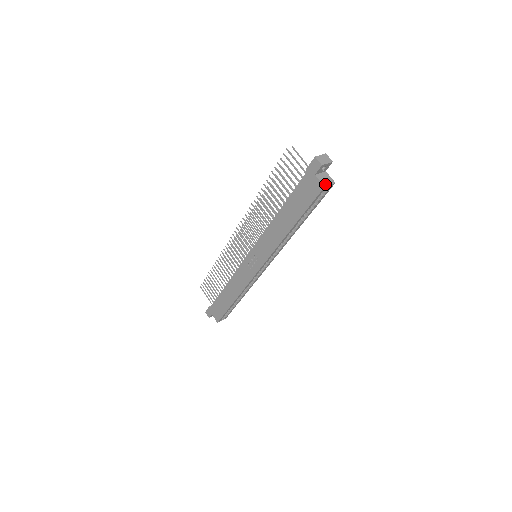
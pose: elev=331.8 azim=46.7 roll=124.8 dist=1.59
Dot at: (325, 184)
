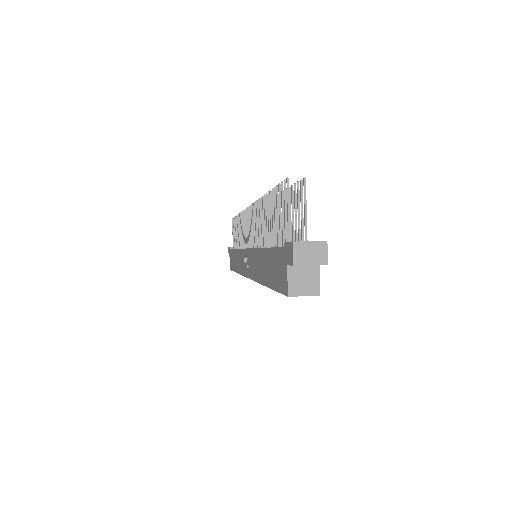
Dot at: (293, 291)
